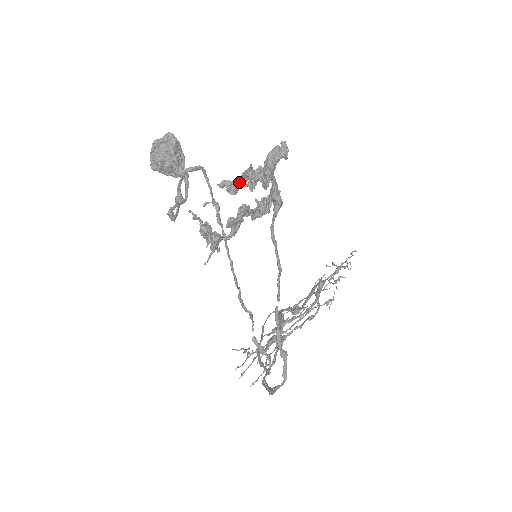
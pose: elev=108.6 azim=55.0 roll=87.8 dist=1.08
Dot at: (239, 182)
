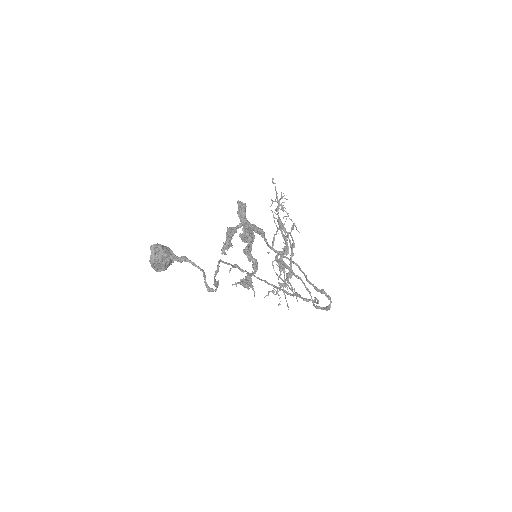
Dot at: (230, 241)
